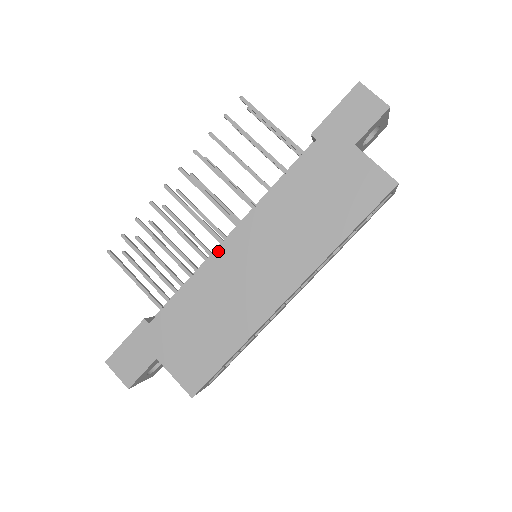
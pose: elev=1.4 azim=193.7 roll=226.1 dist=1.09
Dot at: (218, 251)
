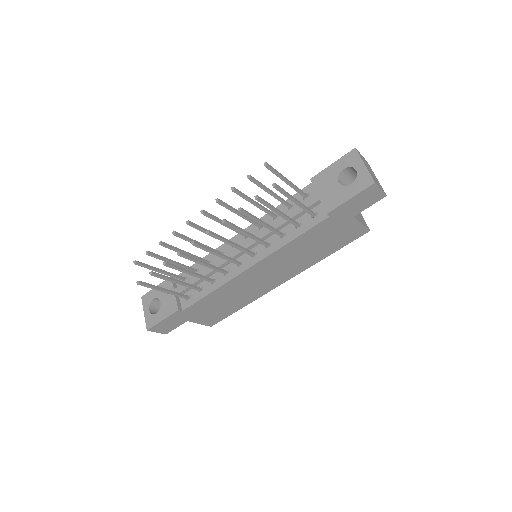
Dot at: (240, 275)
